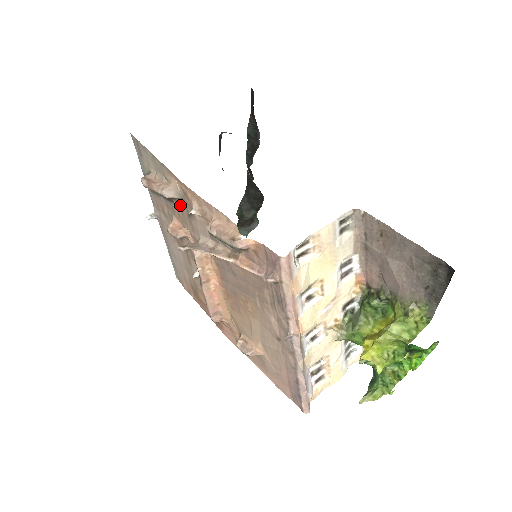
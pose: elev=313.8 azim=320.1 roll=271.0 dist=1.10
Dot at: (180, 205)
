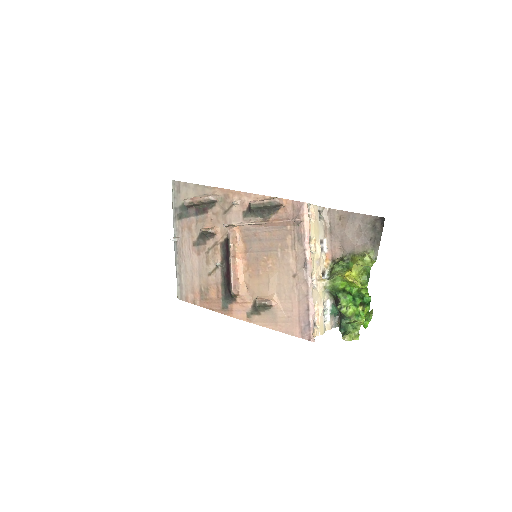
Dot at: (216, 209)
